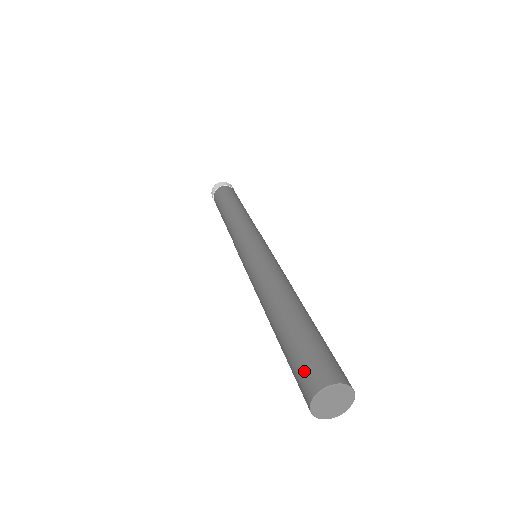
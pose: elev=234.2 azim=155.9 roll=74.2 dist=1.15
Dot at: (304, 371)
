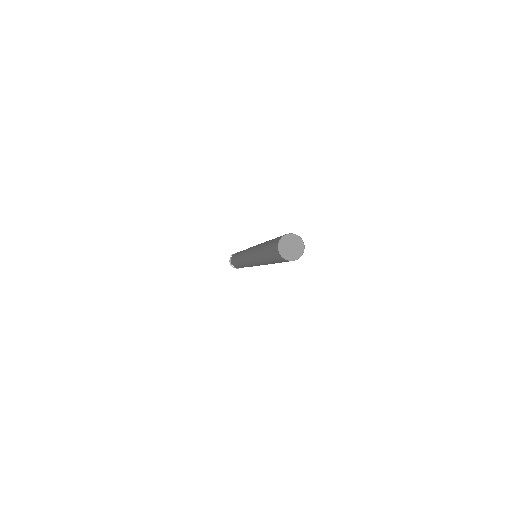
Dot at: (273, 251)
